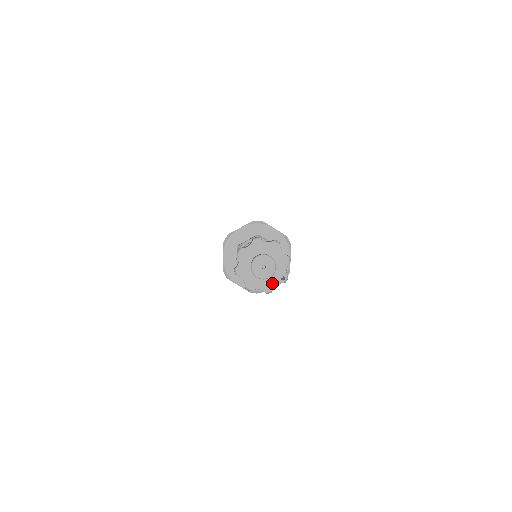
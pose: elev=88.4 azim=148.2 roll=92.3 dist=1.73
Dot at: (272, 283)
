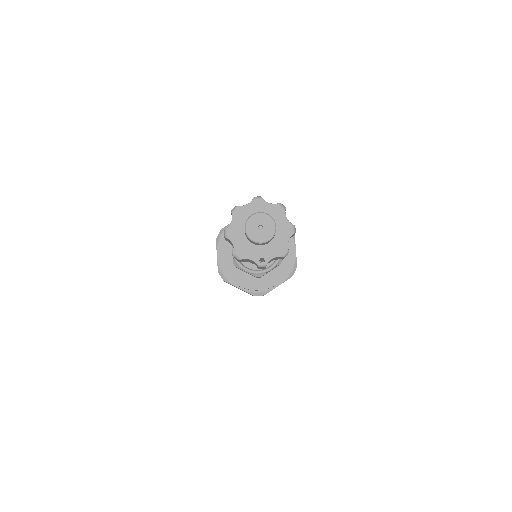
Dot at: (249, 253)
